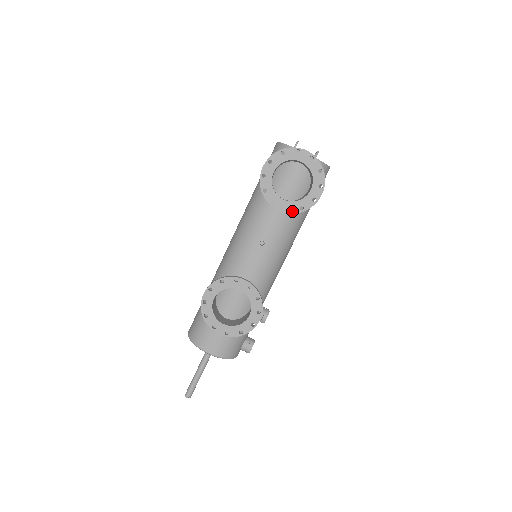
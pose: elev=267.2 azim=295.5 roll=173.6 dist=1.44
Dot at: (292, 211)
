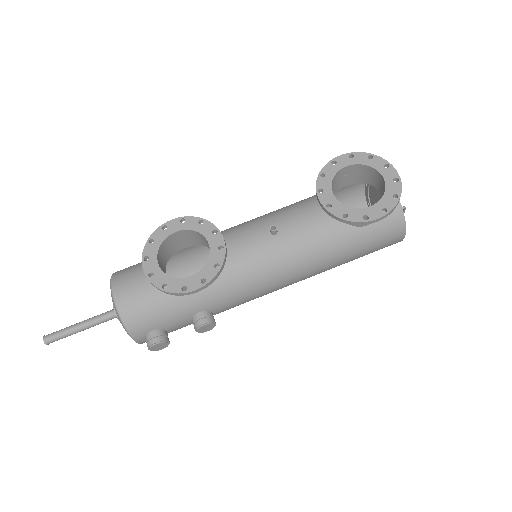
Dot at: (333, 211)
